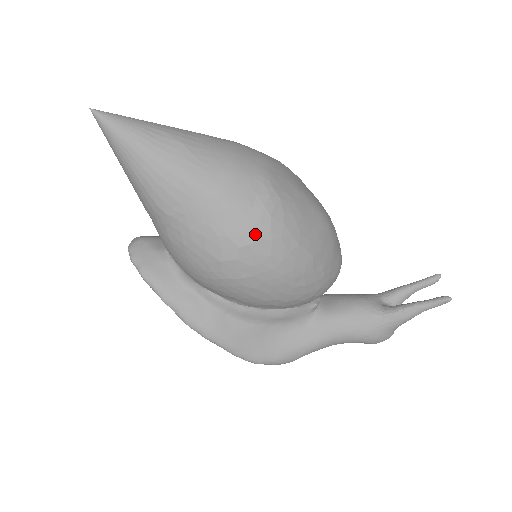
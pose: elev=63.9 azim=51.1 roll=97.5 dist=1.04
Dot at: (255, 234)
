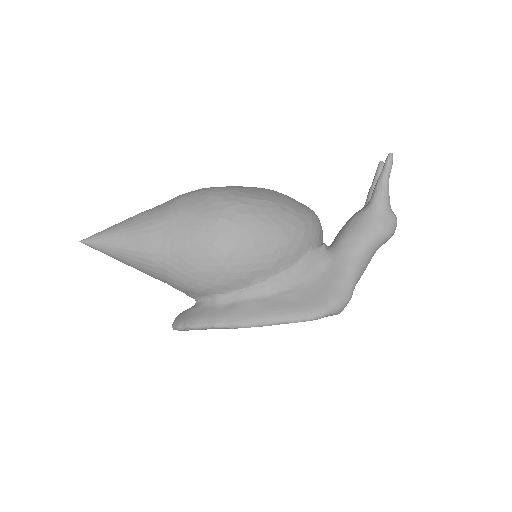
Dot at: (217, 210)
